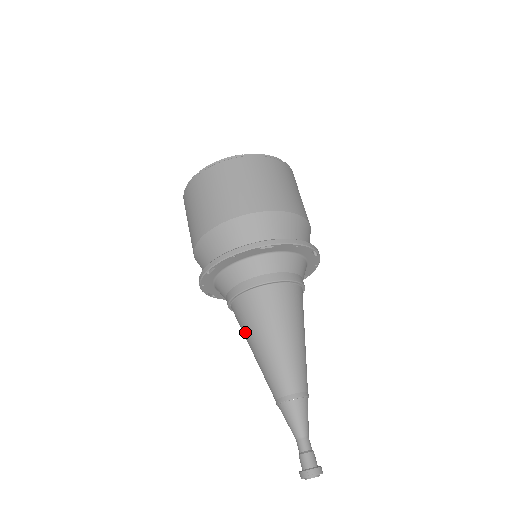
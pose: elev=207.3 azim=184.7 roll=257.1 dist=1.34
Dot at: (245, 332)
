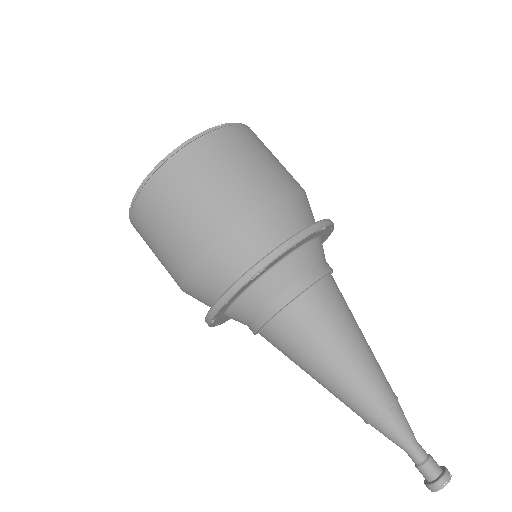
Dot at: occluded
